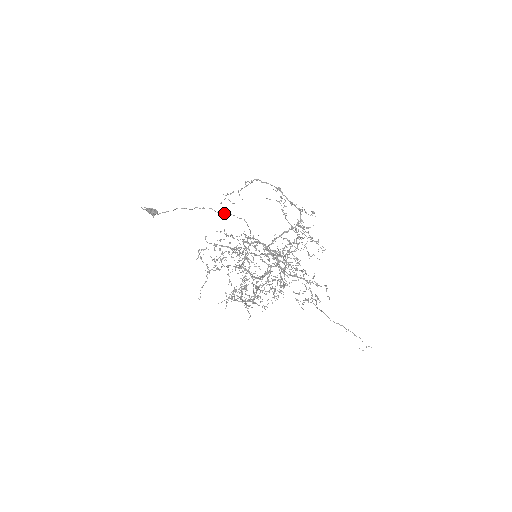
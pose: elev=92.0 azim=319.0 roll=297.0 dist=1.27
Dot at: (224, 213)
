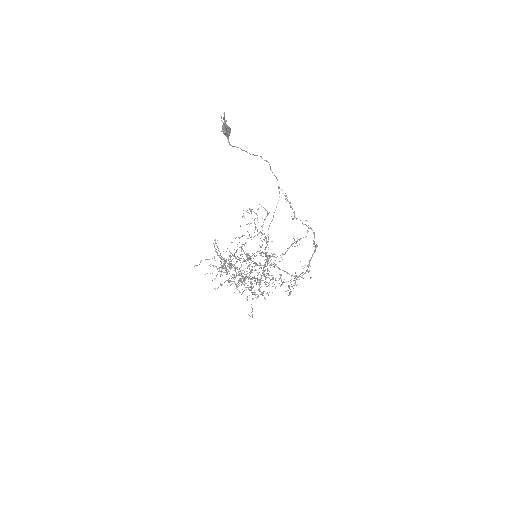
Dot at: (274, 175)
